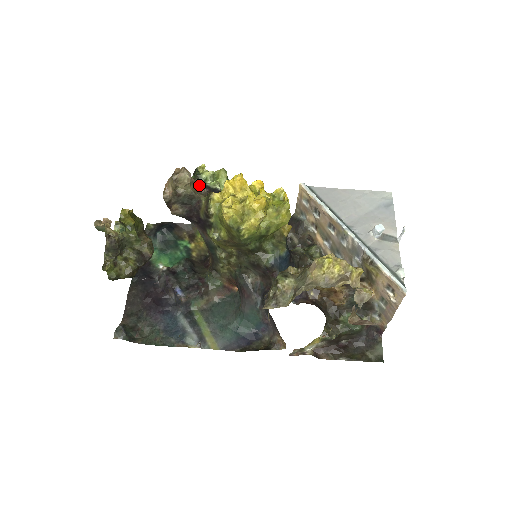
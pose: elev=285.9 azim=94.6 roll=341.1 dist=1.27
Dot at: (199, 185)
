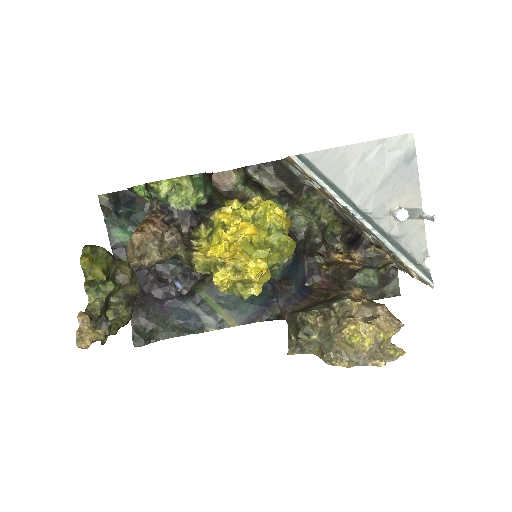
Dot at: (167, 232)
